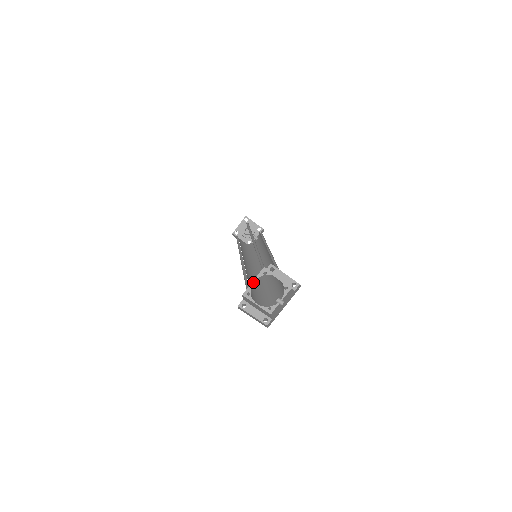
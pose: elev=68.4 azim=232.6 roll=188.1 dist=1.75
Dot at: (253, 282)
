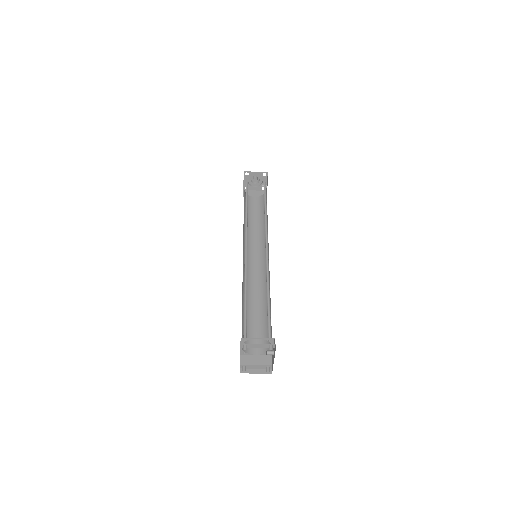
Dot at: (257, 303)
